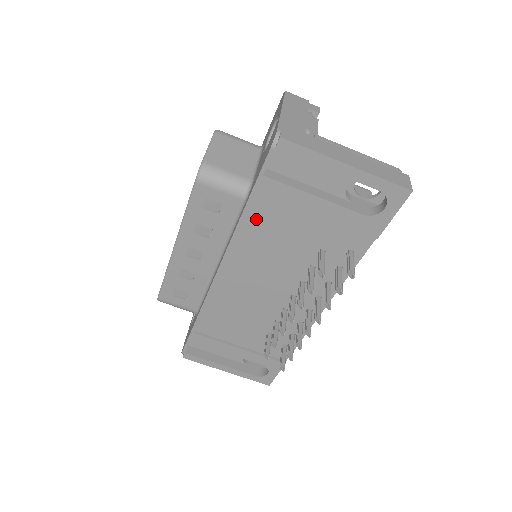
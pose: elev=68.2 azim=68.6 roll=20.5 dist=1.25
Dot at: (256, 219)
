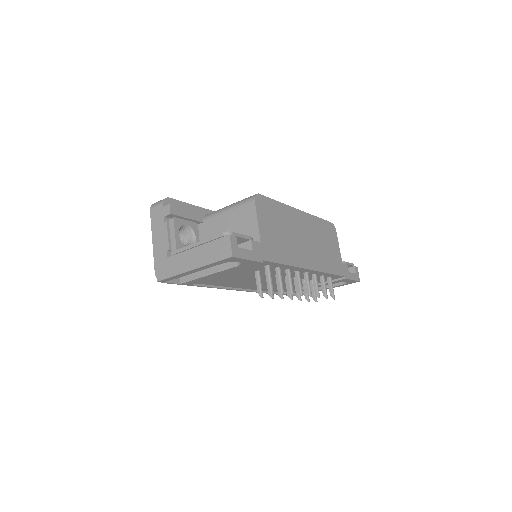
Dot at: (212, 283)
